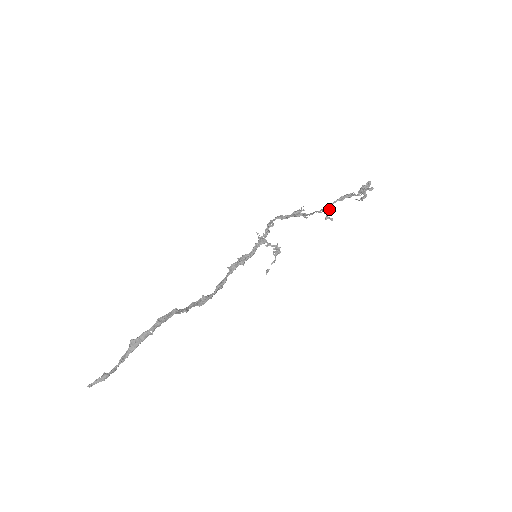
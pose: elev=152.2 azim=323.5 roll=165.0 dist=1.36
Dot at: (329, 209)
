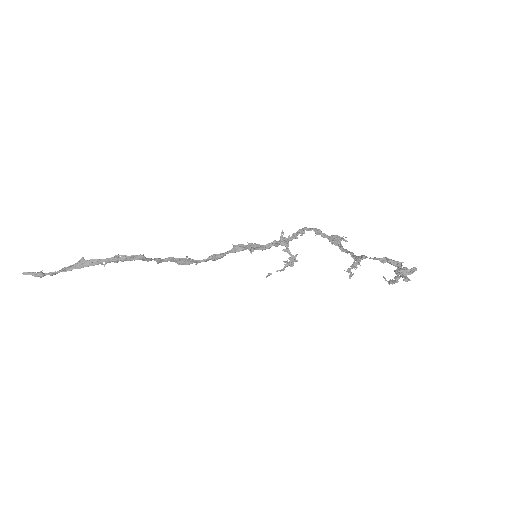
Dot at: (359, 263)
